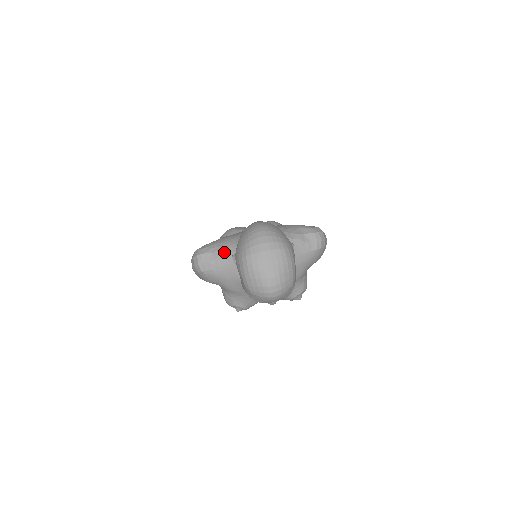
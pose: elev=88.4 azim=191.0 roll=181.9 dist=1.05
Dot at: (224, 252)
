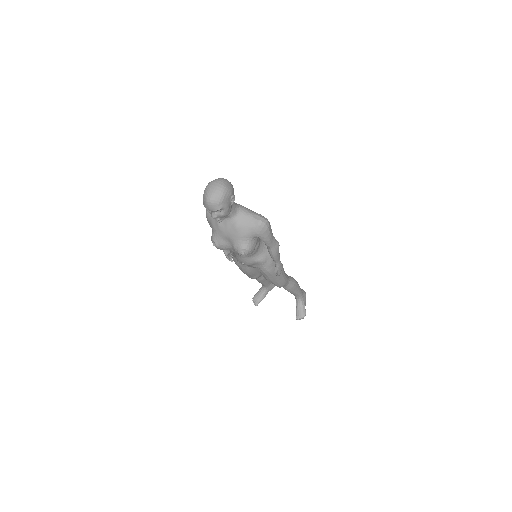
Dot at: occluded
